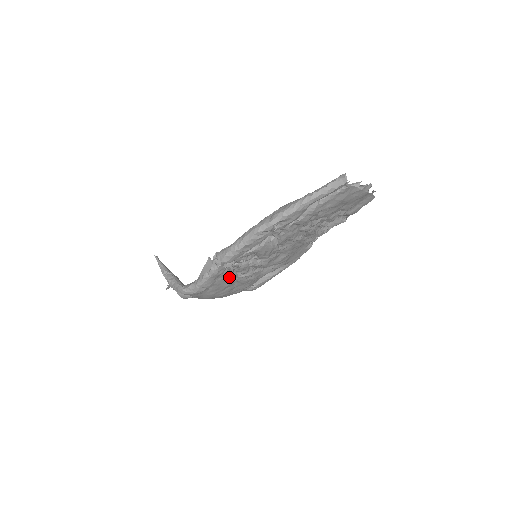
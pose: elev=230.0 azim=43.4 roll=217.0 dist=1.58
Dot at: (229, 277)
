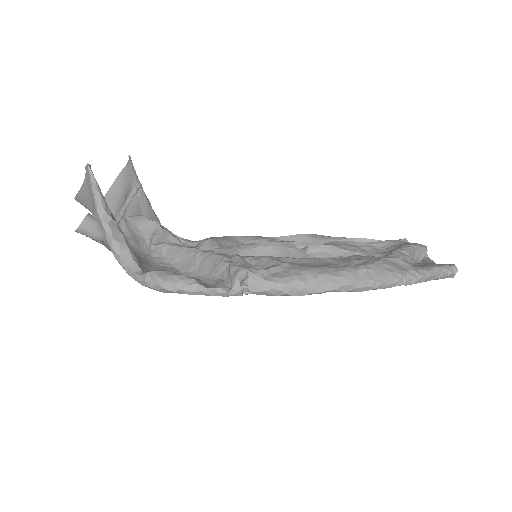
Dot at: occluded
